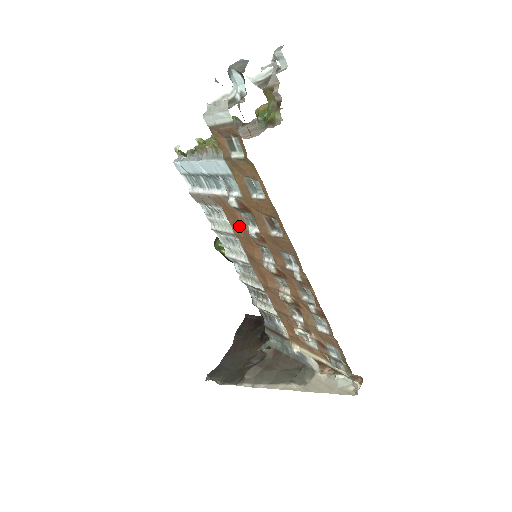
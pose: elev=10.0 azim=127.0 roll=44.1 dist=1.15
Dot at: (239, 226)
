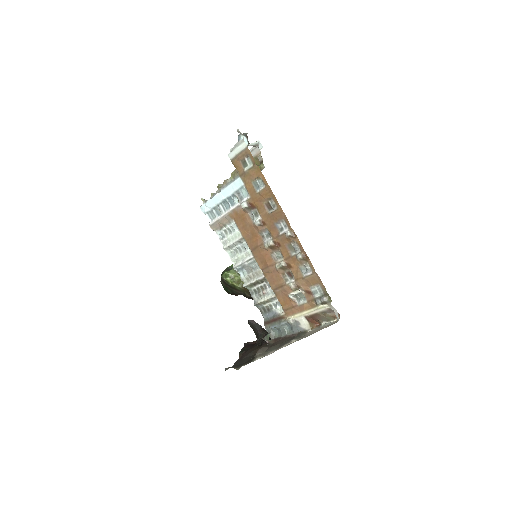
Dot at: (247, 226)
